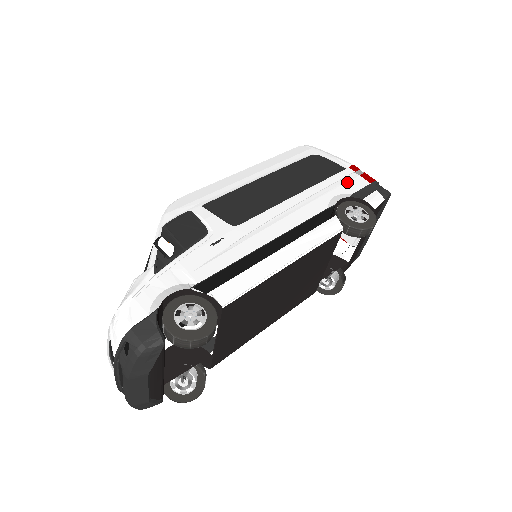
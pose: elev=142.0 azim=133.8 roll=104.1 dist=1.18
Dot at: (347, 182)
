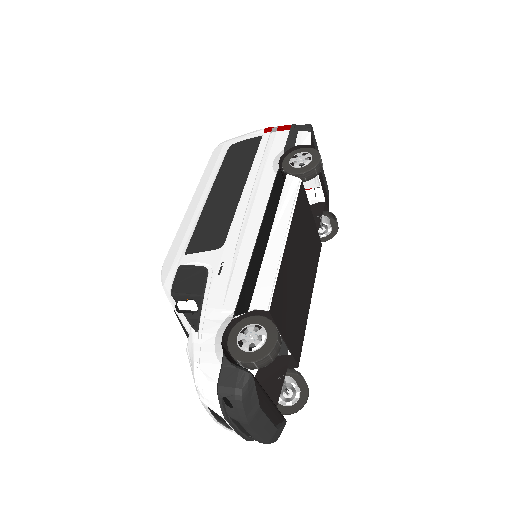
Dot at: (272, 144)
